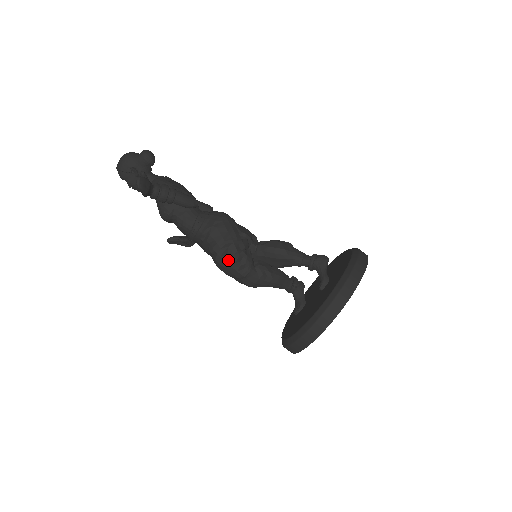
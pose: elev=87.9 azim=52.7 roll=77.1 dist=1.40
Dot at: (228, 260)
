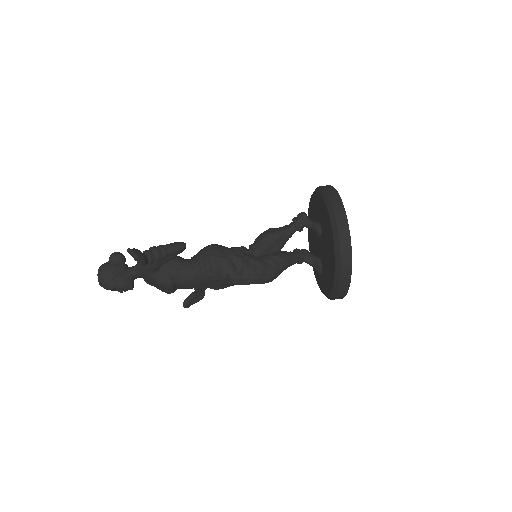
Dot at: (241, 271)
